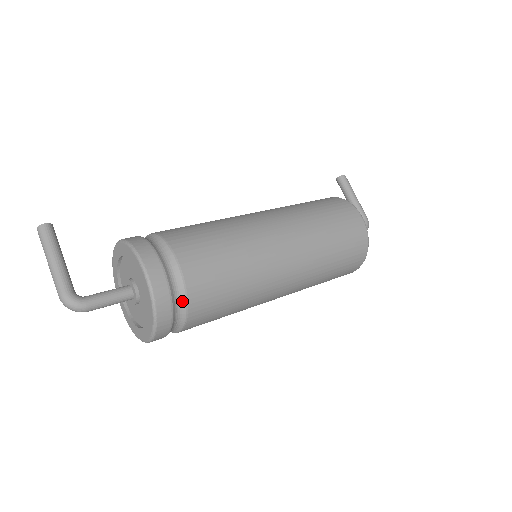
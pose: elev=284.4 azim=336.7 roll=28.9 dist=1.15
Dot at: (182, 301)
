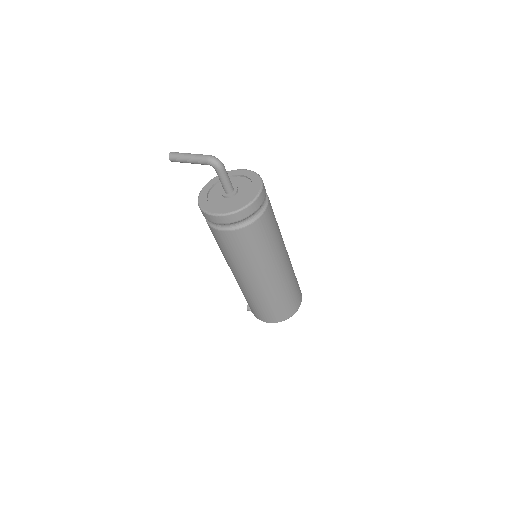
Dot at: occluded
